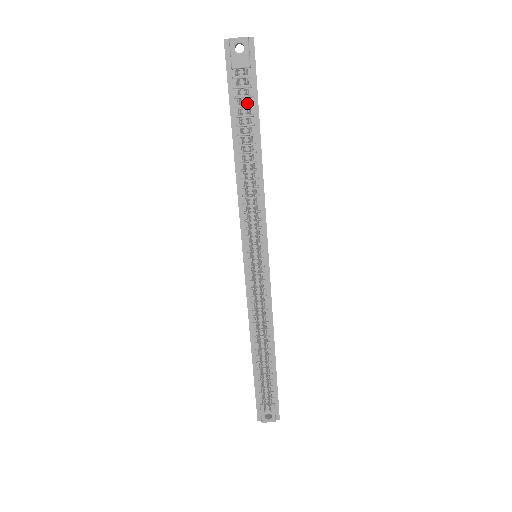
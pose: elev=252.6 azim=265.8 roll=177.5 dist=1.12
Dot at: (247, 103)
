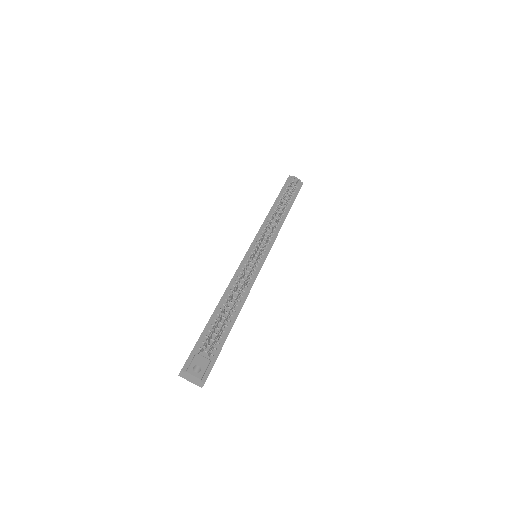
Dot at: (294, 188)
